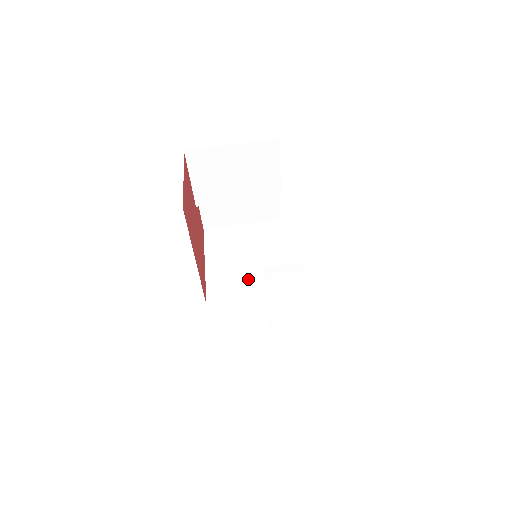
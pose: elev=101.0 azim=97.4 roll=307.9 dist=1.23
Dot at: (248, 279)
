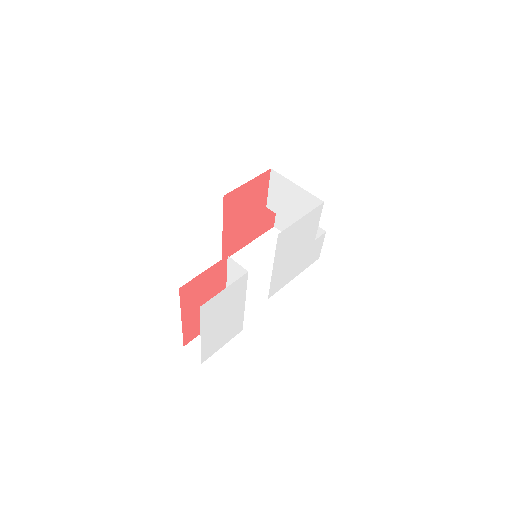
Dot at: (256, 270)
